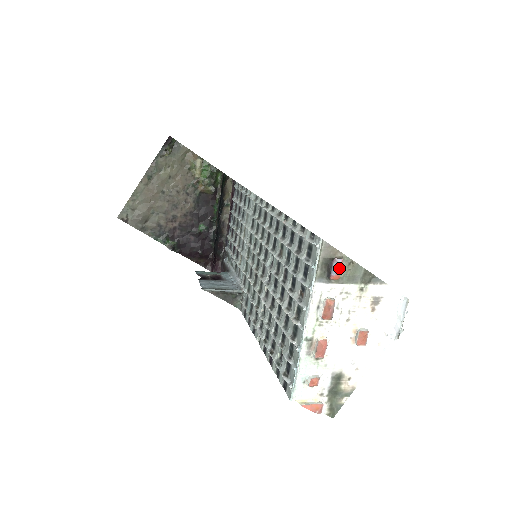
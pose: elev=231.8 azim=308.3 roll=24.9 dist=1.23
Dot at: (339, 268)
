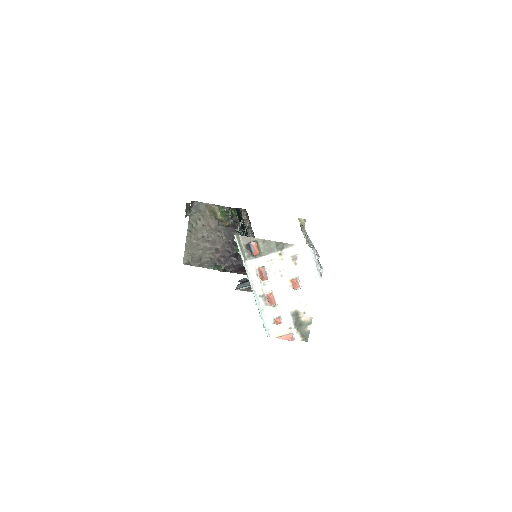
Dot at: (255, 247)
